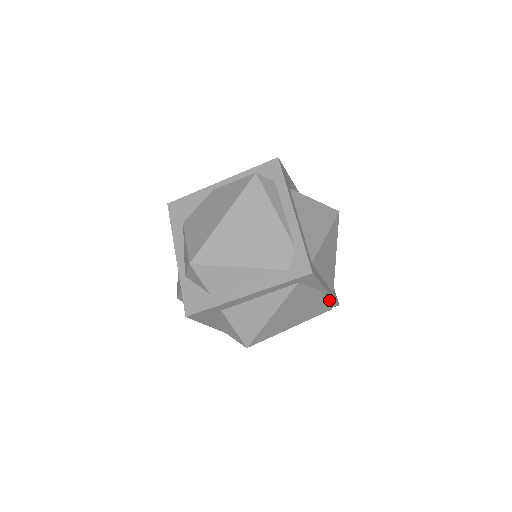
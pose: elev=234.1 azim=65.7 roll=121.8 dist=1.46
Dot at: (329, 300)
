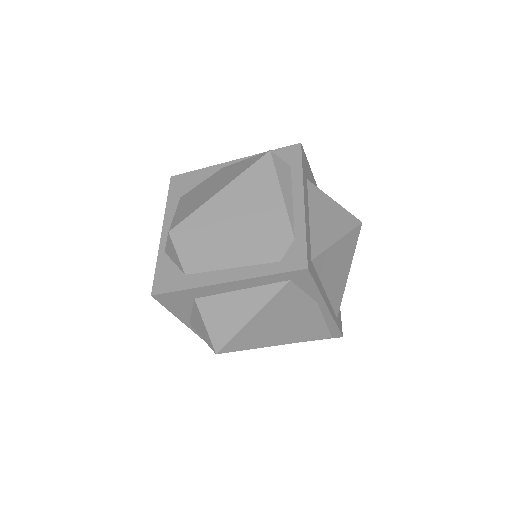
Dot at: (330, 323)
